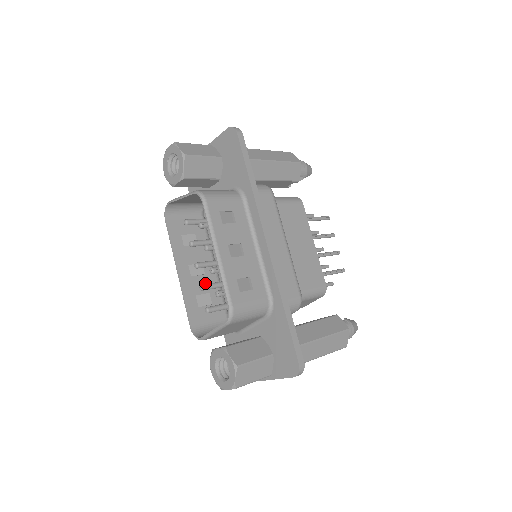
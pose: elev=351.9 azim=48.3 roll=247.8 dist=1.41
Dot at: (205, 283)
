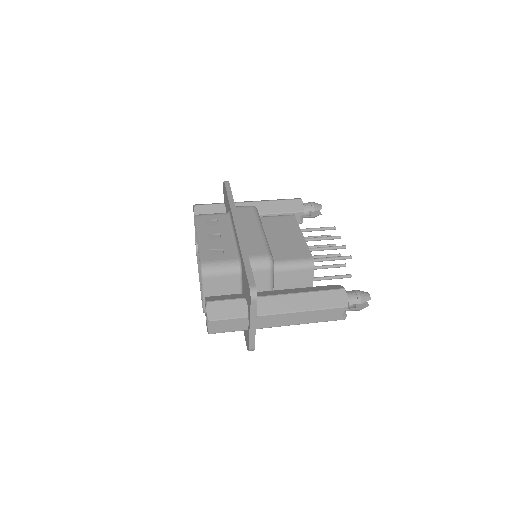
Dot at: occluded
